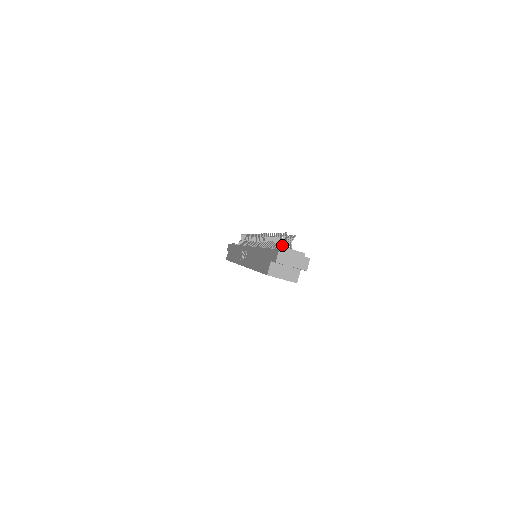
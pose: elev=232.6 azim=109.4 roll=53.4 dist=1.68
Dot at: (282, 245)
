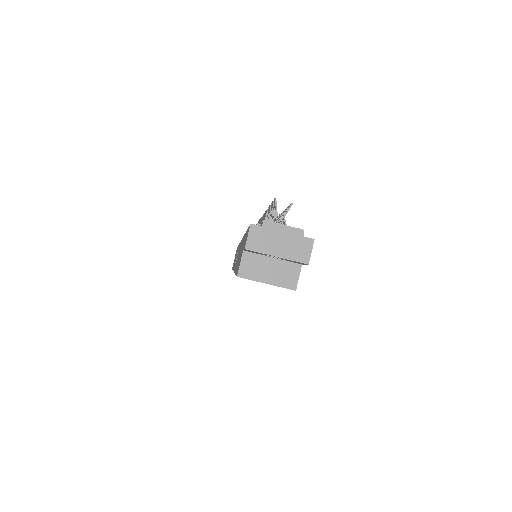
Dot at: occluded
